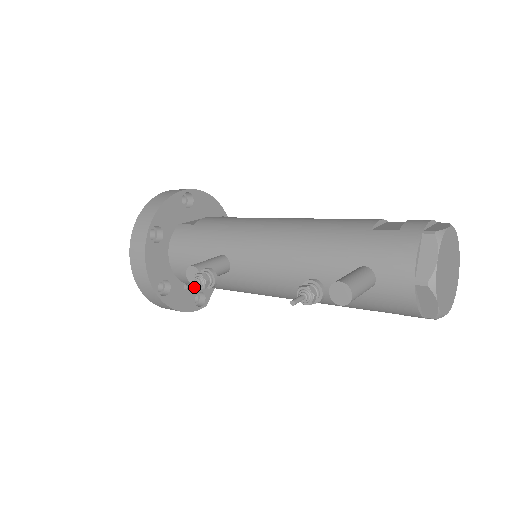
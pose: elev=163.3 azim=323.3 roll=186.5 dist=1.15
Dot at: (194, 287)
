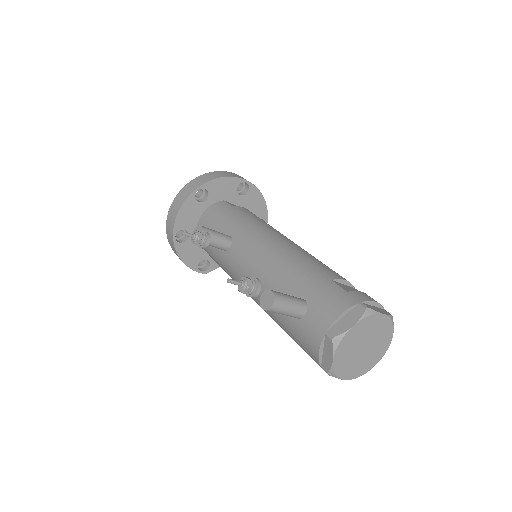
Dot at: (205, 253)
